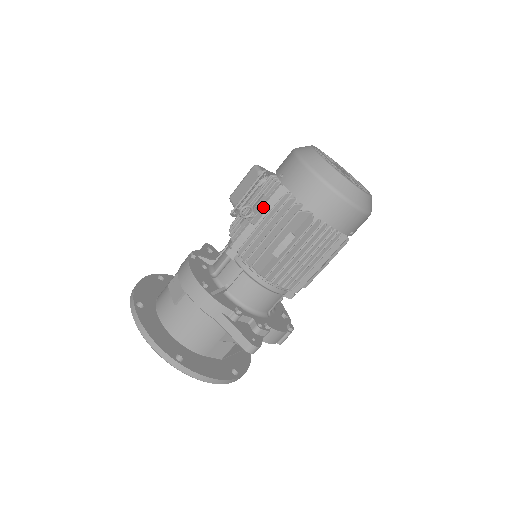
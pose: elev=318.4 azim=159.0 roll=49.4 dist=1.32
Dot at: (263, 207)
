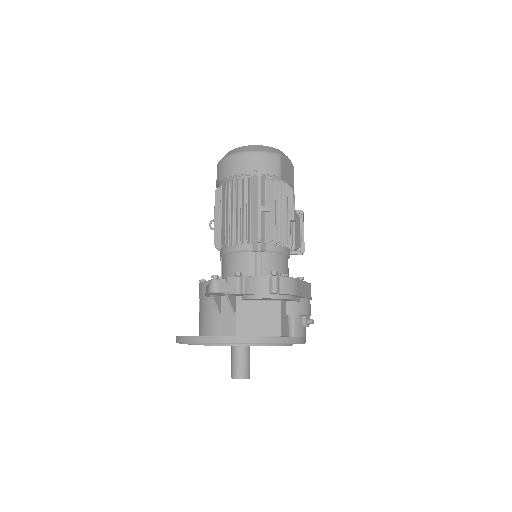
Dot at: occluded
